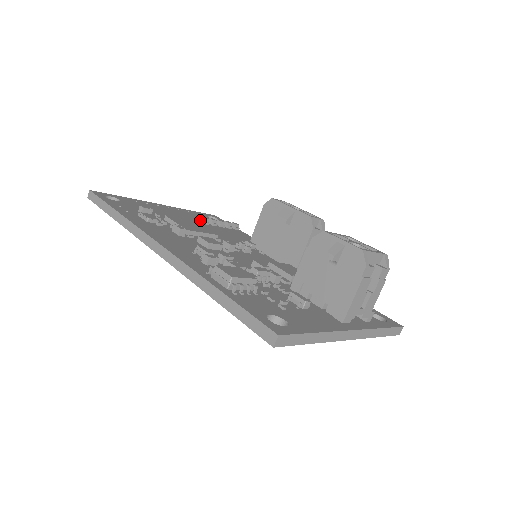
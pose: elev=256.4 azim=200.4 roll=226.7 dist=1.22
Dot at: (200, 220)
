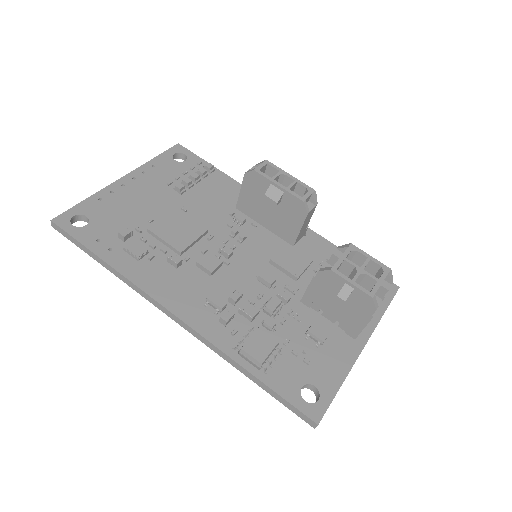
Dot at: (175, 189)
